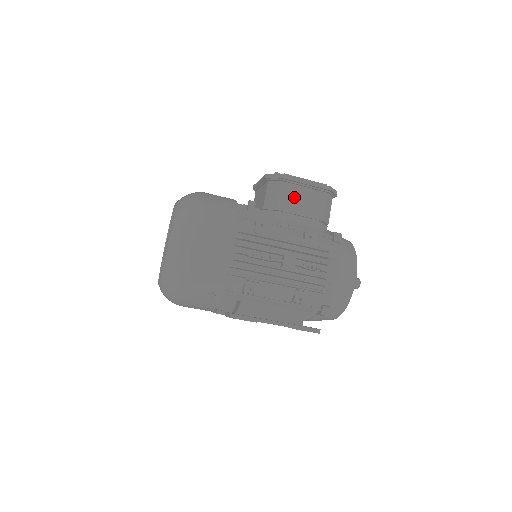
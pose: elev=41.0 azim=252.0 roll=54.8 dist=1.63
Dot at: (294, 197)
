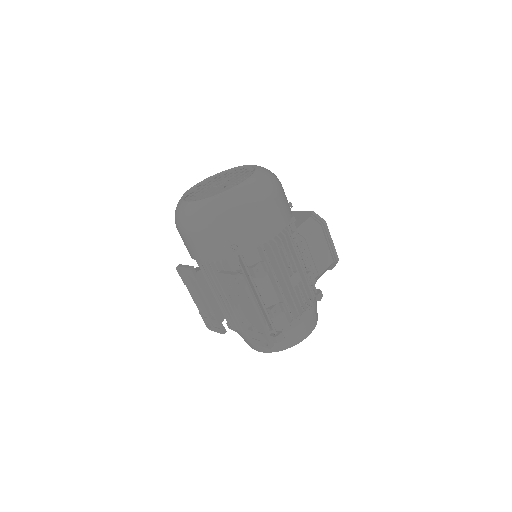
Dot at: (318, 243)
